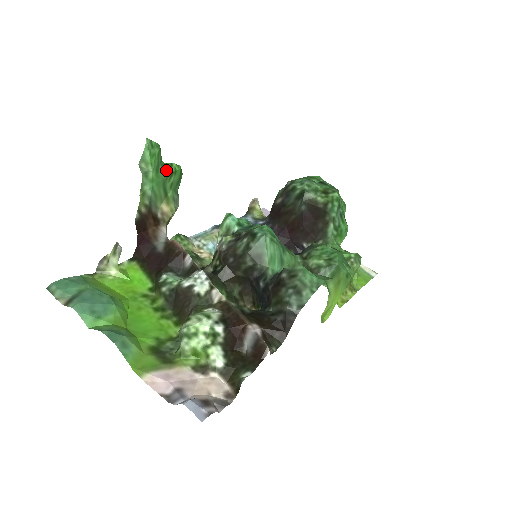
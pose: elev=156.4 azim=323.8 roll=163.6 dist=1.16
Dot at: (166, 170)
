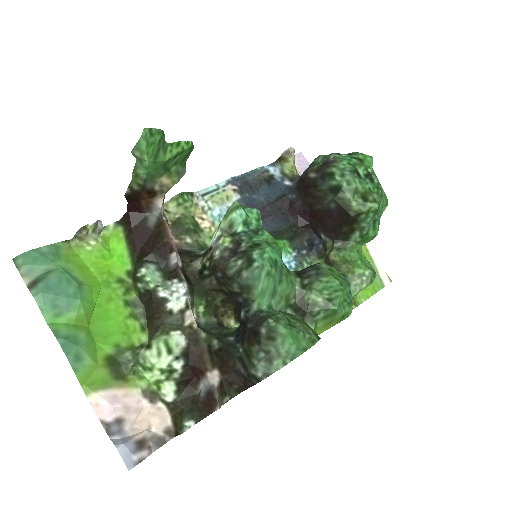
Dot at: (169, 152)
